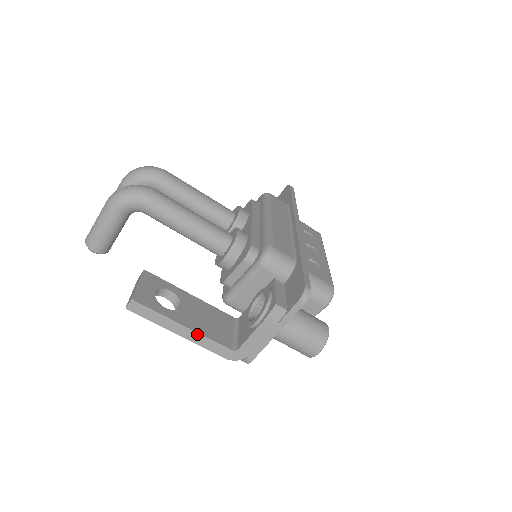
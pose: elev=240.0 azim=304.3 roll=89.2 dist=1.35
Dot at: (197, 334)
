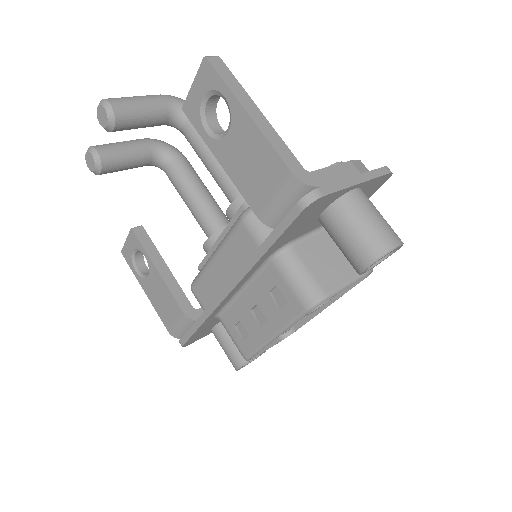
Dot at: (270, 126)
